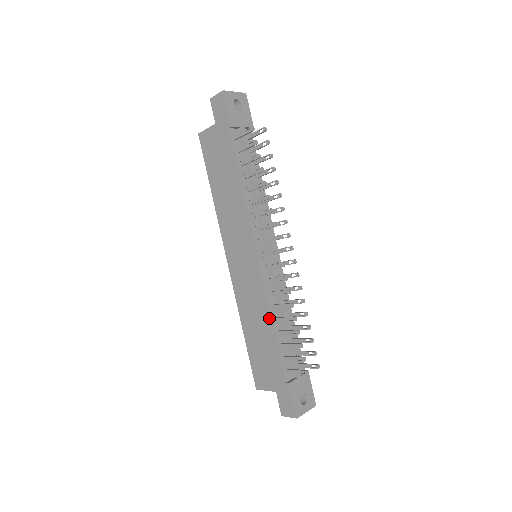
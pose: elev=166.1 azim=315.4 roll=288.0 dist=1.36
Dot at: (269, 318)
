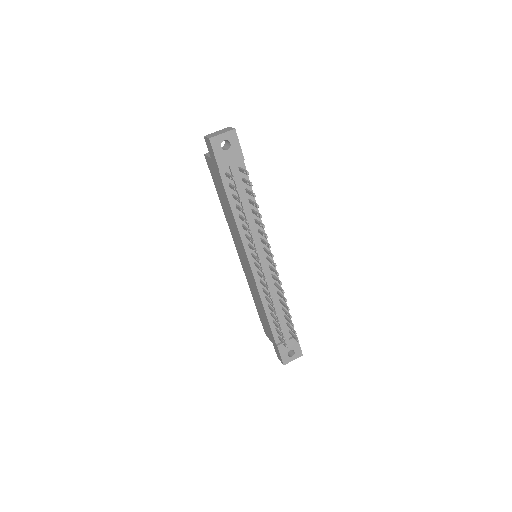
Dot at: (262, 305)
